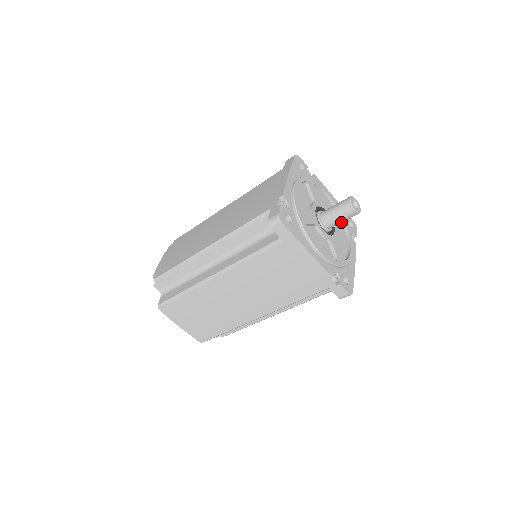
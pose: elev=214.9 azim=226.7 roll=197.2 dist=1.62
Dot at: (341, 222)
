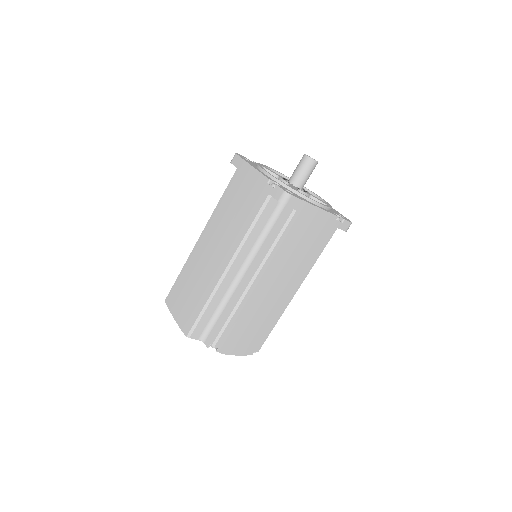
Dot at: (302, 174)
